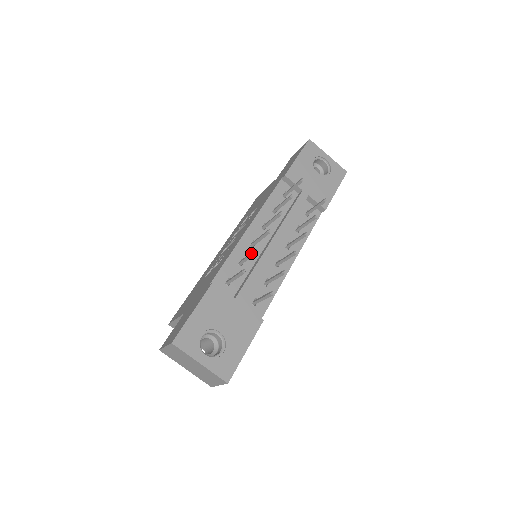
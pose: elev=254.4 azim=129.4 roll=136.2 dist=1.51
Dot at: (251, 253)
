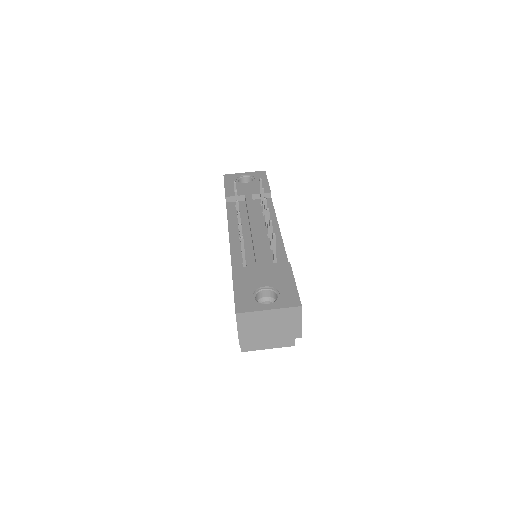
Dot at: occluded
